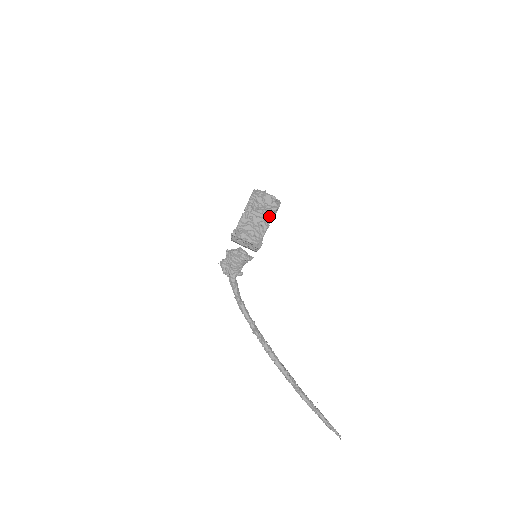
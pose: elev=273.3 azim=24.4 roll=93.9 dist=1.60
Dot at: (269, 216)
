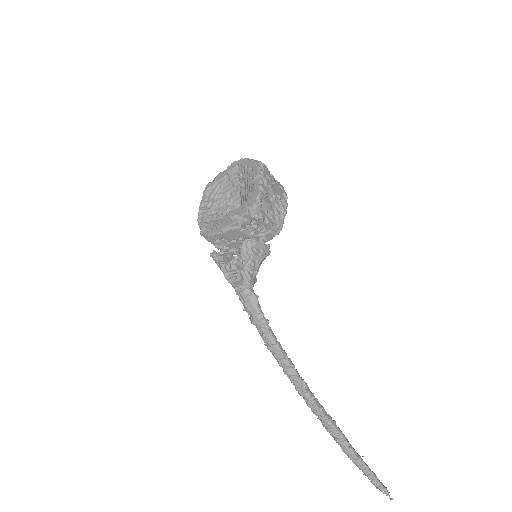
Dot at: (282, 189)
